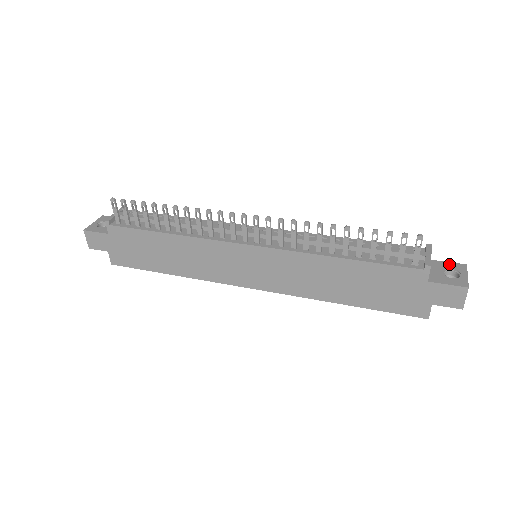
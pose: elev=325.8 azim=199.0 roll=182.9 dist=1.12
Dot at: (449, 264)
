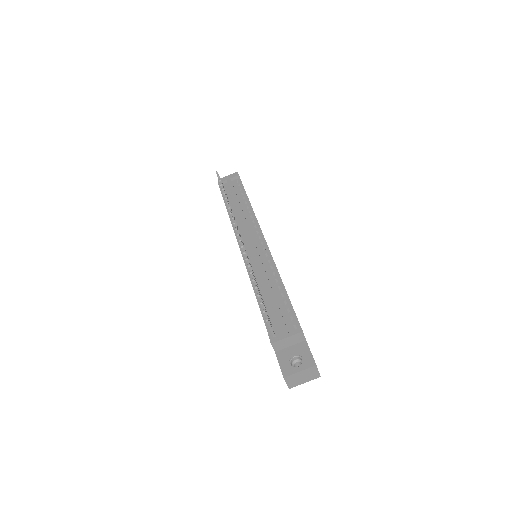
Dot at: (308, 354)
